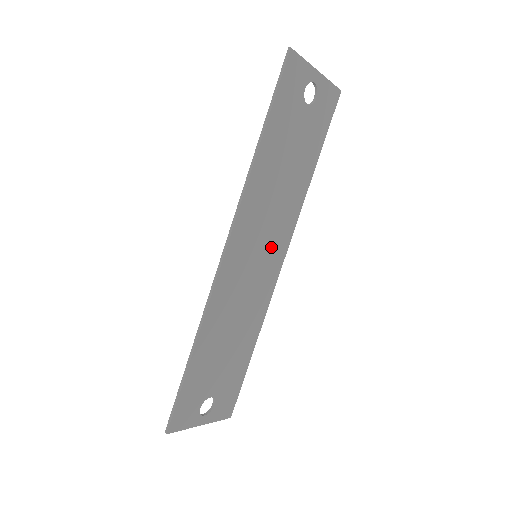
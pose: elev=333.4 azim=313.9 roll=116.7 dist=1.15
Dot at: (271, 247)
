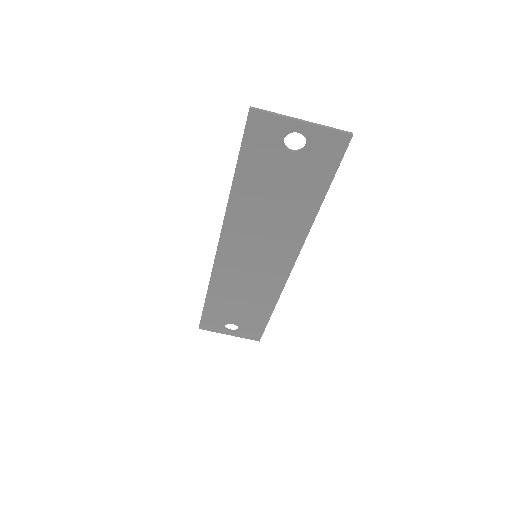
Dot at: (273, 253)
